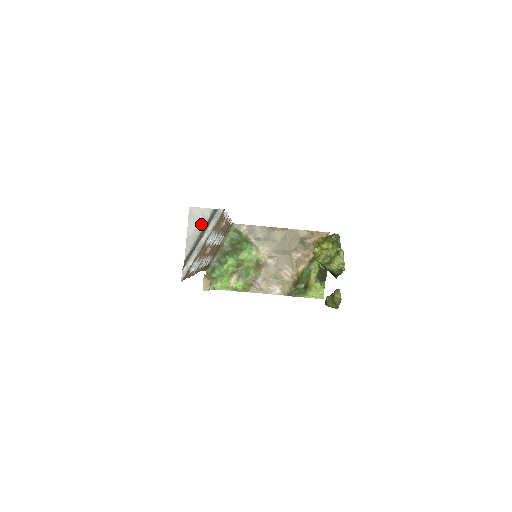
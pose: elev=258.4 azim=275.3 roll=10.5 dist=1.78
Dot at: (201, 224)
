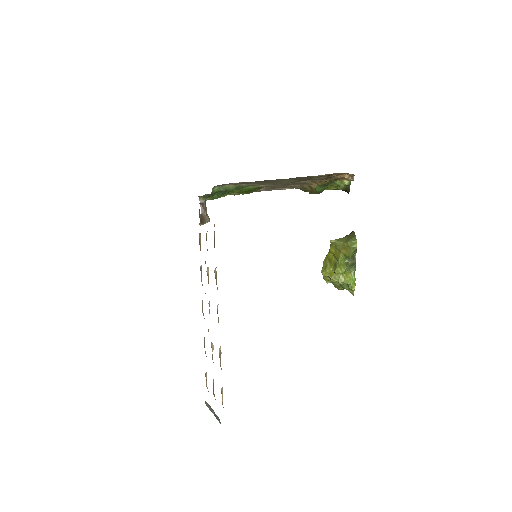
Dot at: occluded
